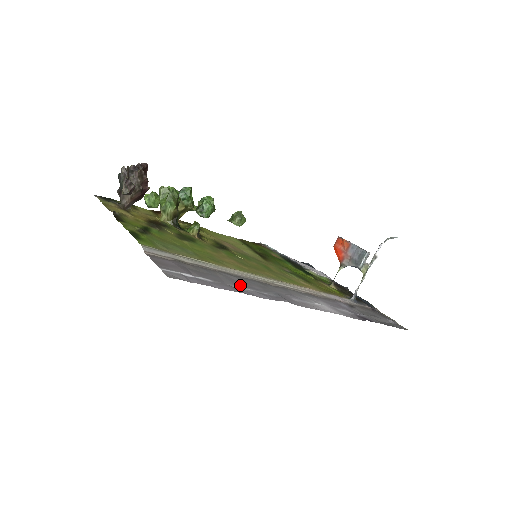
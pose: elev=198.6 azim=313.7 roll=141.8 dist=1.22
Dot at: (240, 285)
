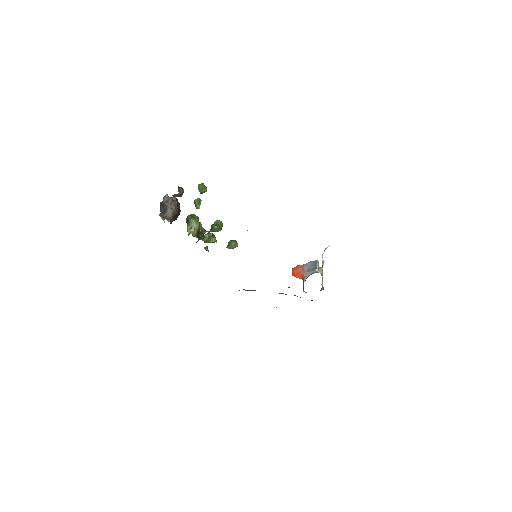
Dot at: occluded
